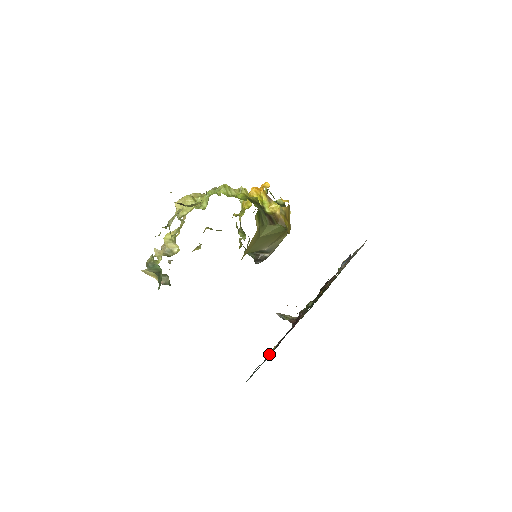
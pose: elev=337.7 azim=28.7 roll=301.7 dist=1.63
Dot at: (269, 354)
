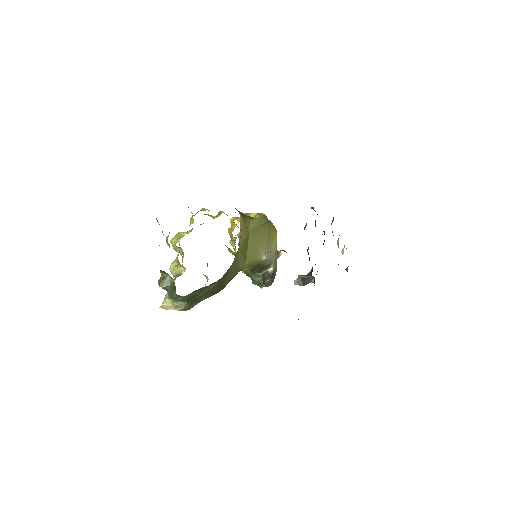
Dot at: occluded
